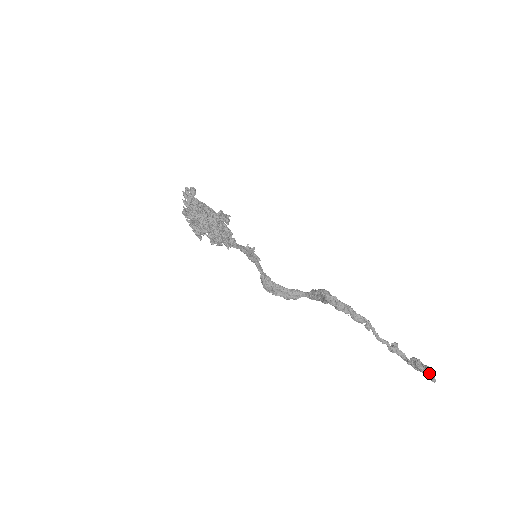
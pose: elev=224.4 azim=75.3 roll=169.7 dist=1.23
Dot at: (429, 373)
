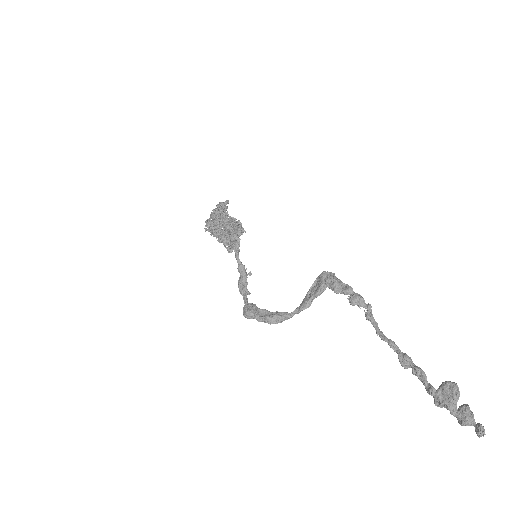
Dot at: (468, 410)
